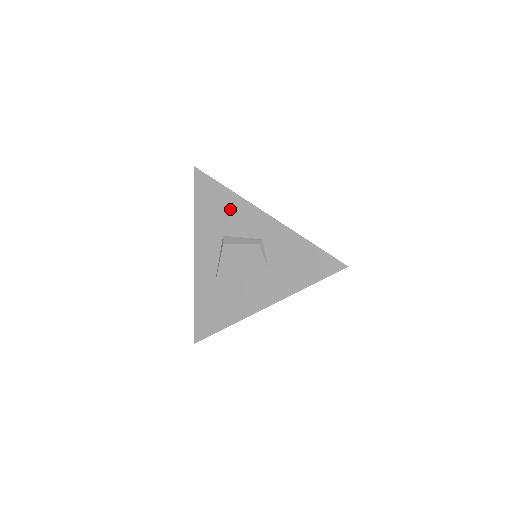
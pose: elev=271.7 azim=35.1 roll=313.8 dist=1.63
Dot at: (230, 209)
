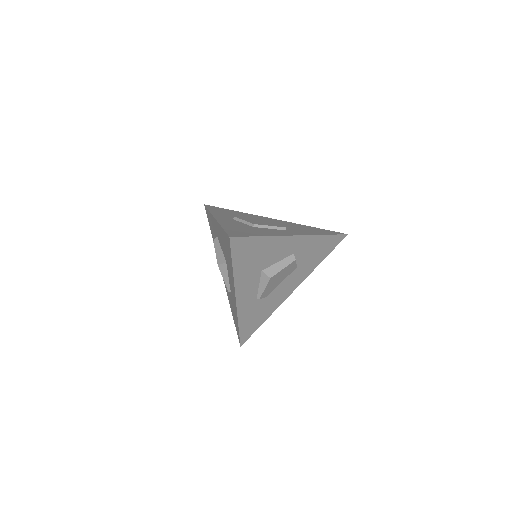
Dot at: (267, 250)
